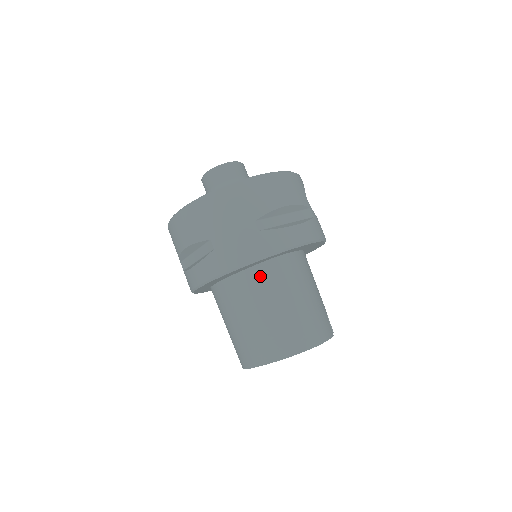
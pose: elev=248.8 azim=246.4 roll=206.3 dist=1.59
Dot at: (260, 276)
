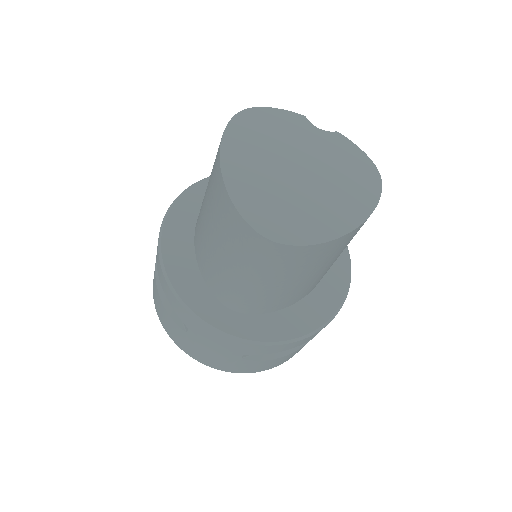
Dot at: occluded
